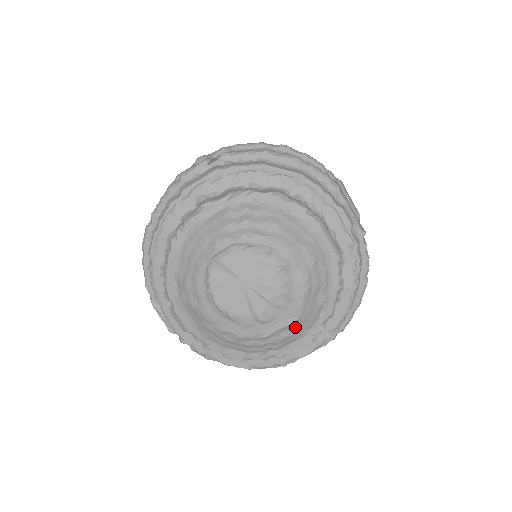
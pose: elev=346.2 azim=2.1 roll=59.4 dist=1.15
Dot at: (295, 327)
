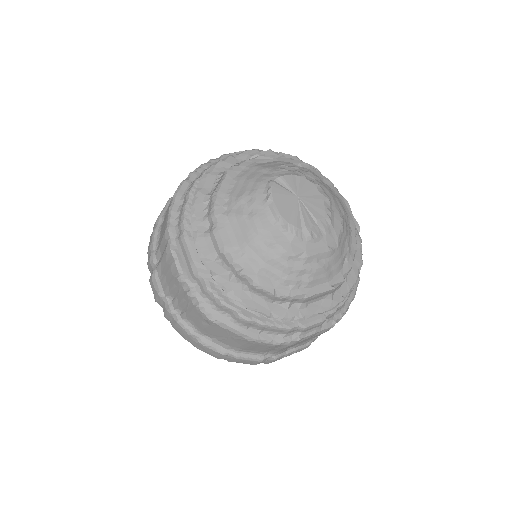
Dot at: (329, 261)
